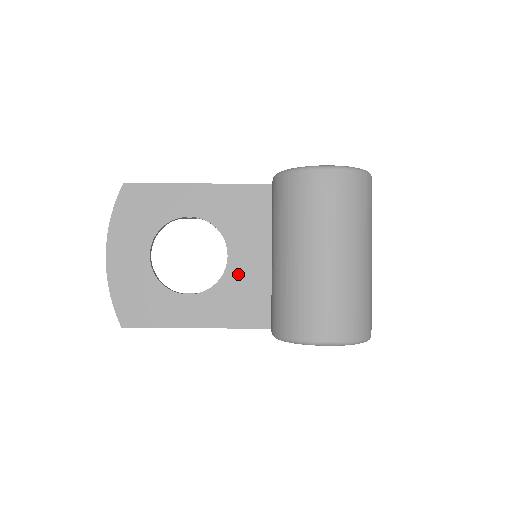
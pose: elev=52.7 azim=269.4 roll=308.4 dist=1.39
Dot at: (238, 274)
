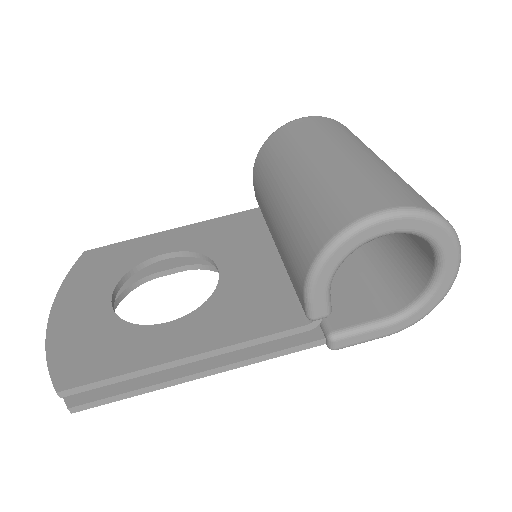
Dot at: (237, 283)
